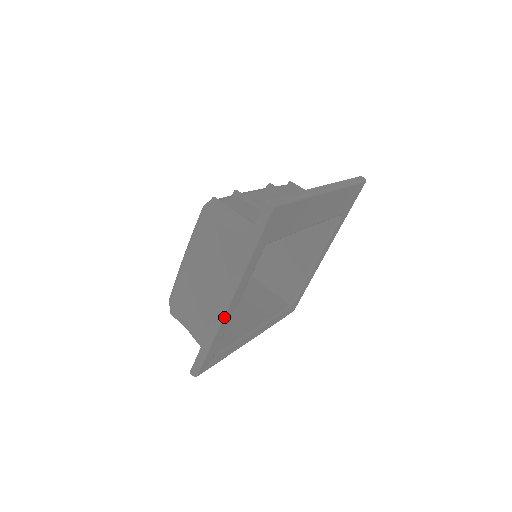
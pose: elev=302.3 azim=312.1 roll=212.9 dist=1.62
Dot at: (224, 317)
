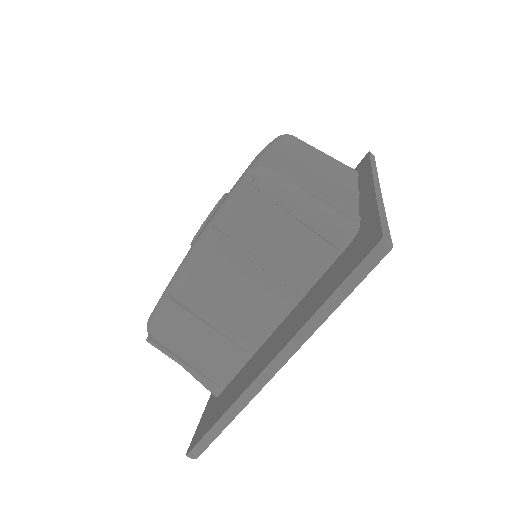
Dot at: occluded
